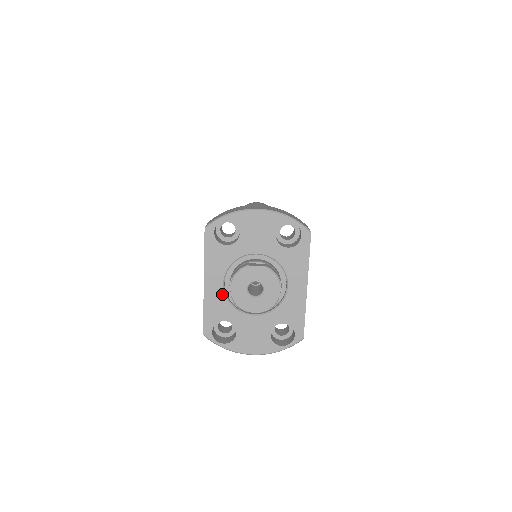
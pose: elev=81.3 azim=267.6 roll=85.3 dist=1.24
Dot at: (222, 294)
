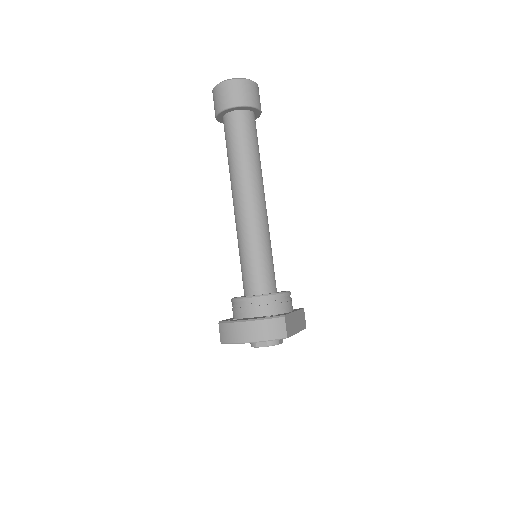
Dot at: occluded
